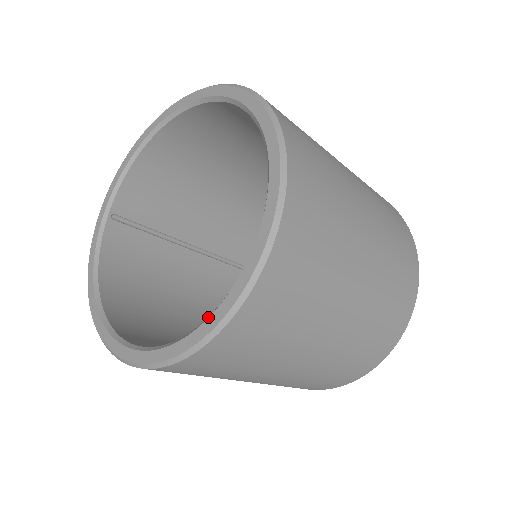
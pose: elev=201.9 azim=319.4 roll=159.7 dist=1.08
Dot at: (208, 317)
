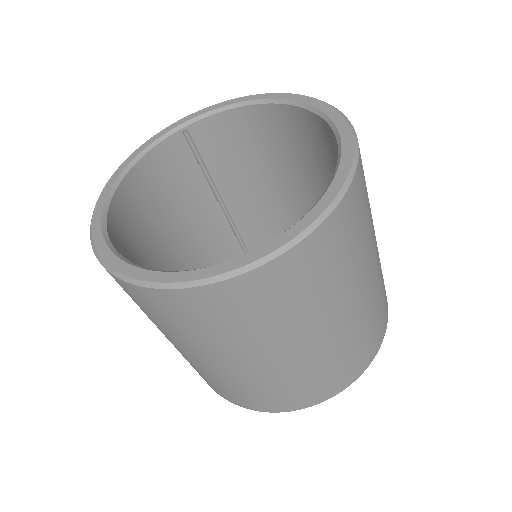
Dot at: (169, 271)
